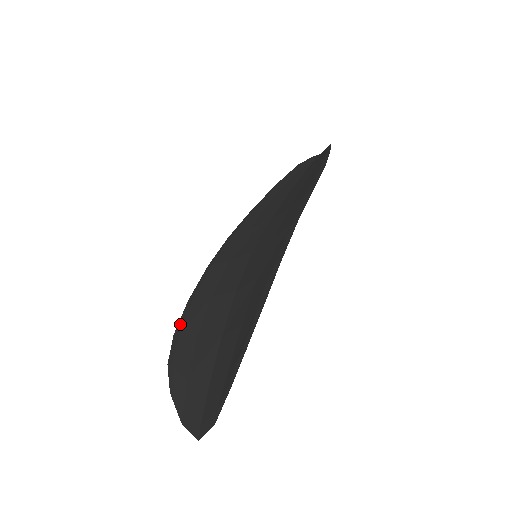
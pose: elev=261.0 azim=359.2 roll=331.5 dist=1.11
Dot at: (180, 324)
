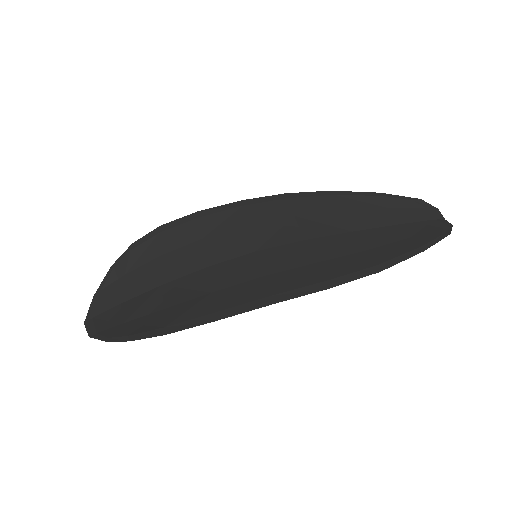
Dot at: (170, 225)
